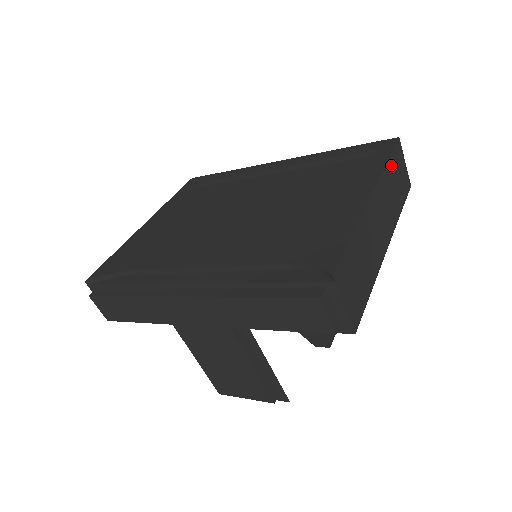
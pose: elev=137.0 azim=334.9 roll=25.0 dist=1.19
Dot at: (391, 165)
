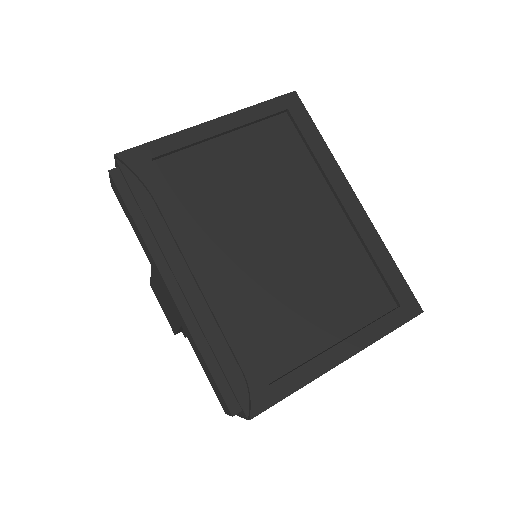
Dot at: occluded
